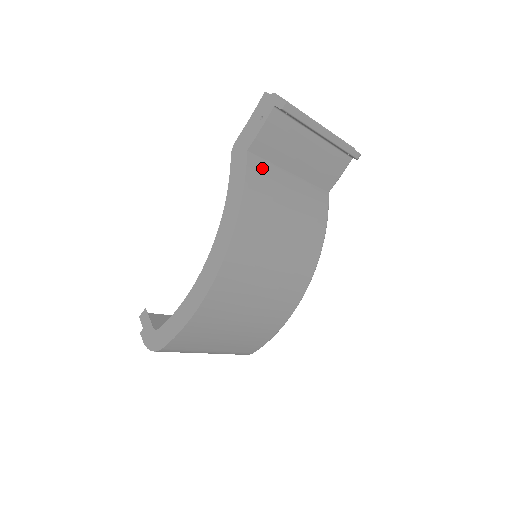
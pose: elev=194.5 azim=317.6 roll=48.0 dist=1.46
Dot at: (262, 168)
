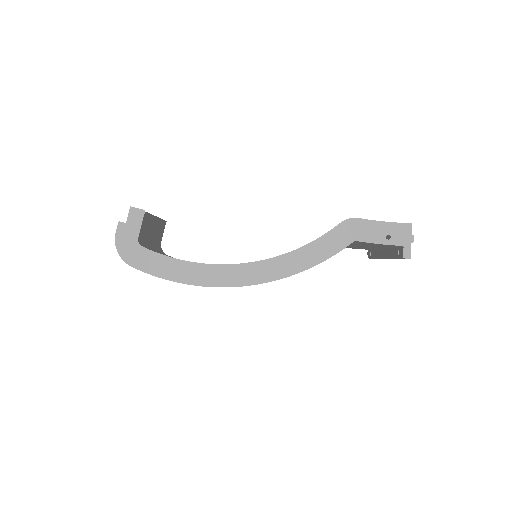
Dot at: occluded
